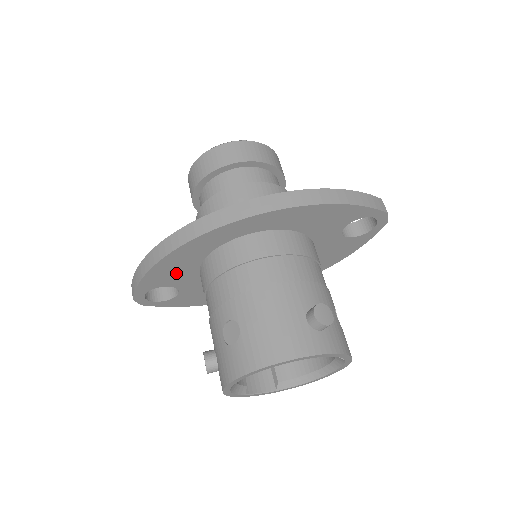
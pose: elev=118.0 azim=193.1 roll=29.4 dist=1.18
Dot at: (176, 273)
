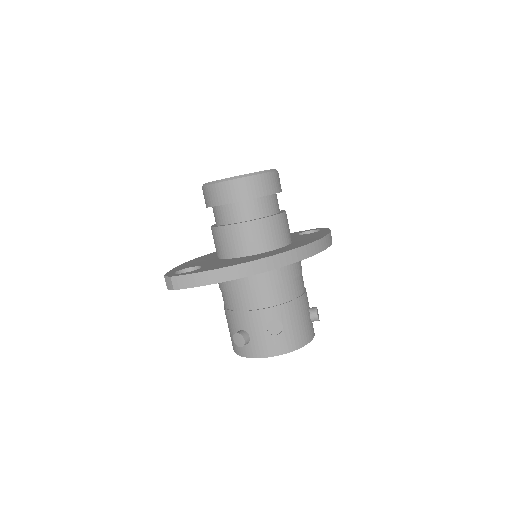
Dot at: occluded
